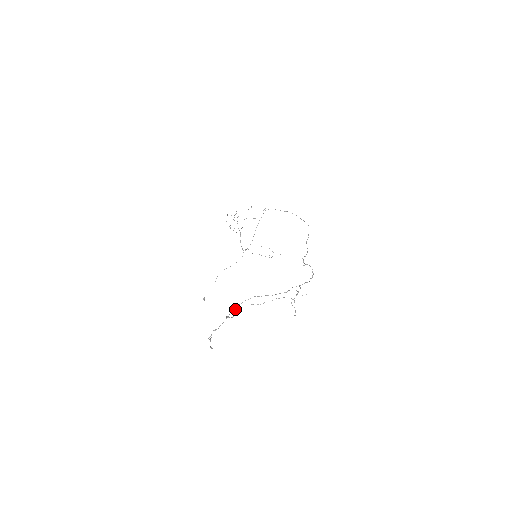
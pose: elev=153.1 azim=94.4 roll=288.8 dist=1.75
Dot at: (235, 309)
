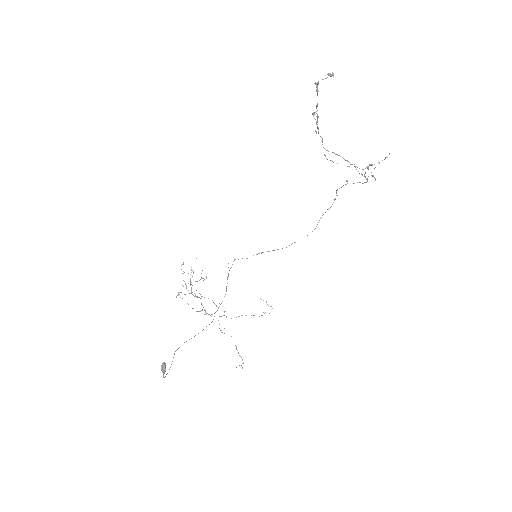
Dot at: occluded
